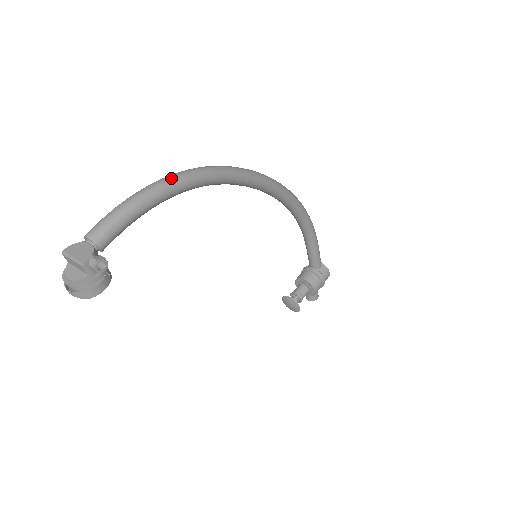
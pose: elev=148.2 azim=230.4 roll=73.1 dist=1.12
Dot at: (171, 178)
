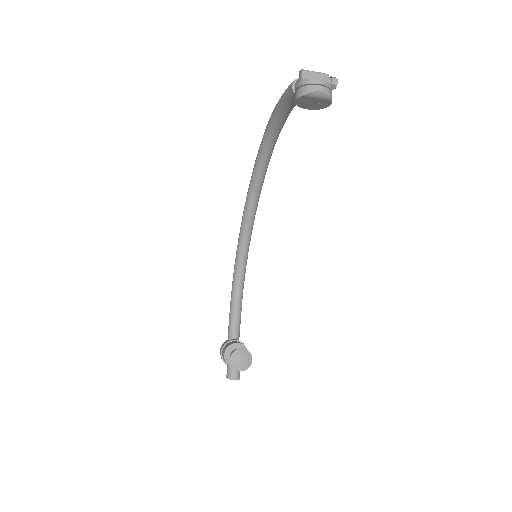
Dot at: occluded
